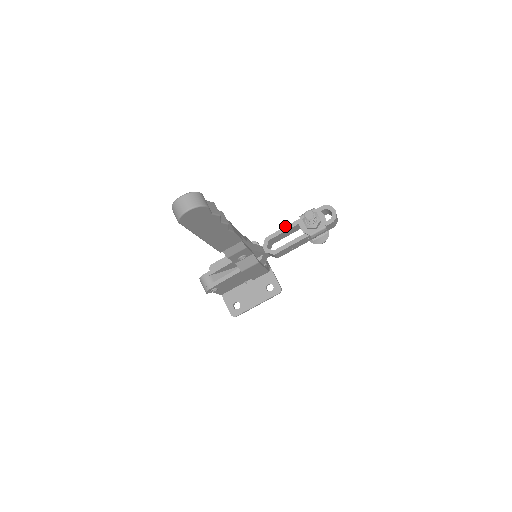
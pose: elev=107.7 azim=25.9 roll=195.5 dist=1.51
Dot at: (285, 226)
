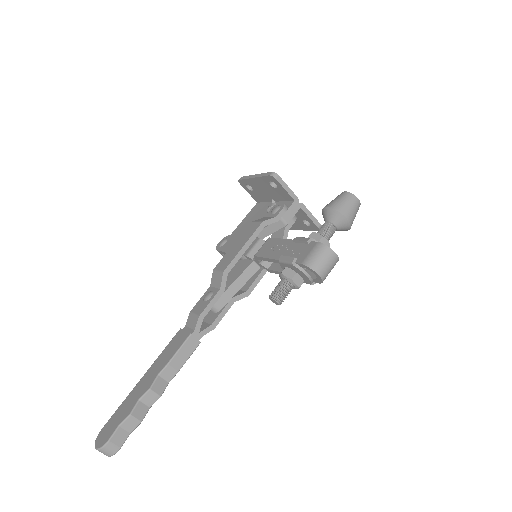
Dot at: (268, 258)
